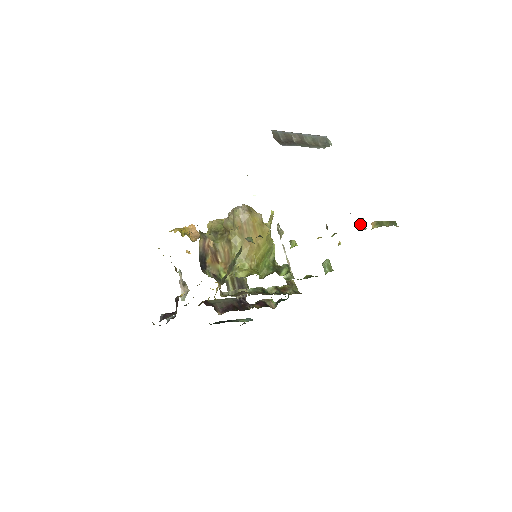
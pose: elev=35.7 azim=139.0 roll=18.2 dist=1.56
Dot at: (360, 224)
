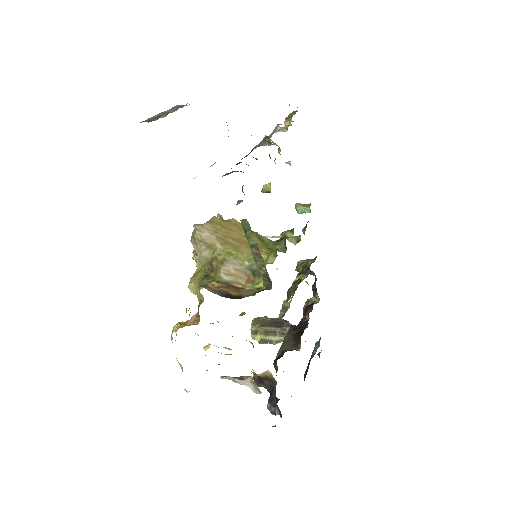
Dot at: (280, 130)
